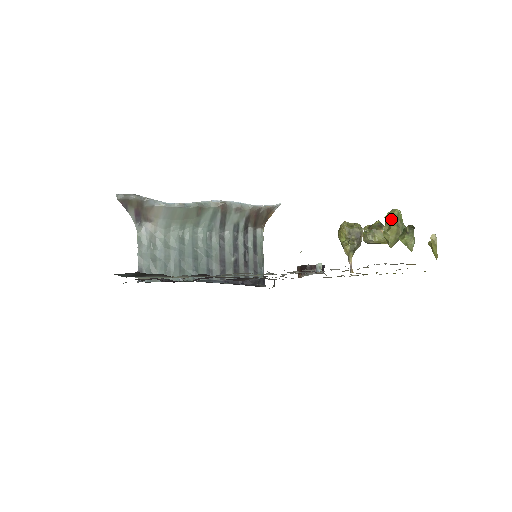
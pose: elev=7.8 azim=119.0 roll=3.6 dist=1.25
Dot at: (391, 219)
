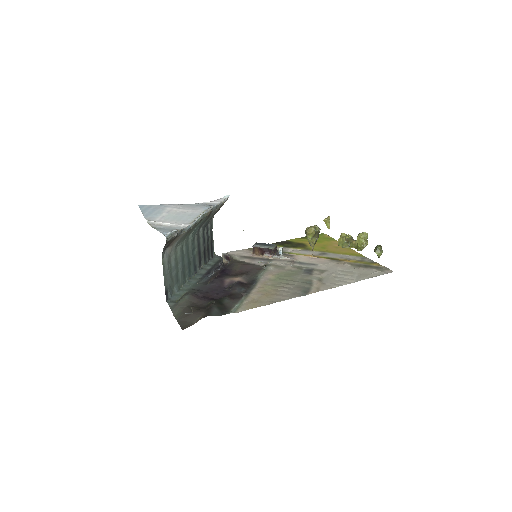
Dot at: (365, 239)
